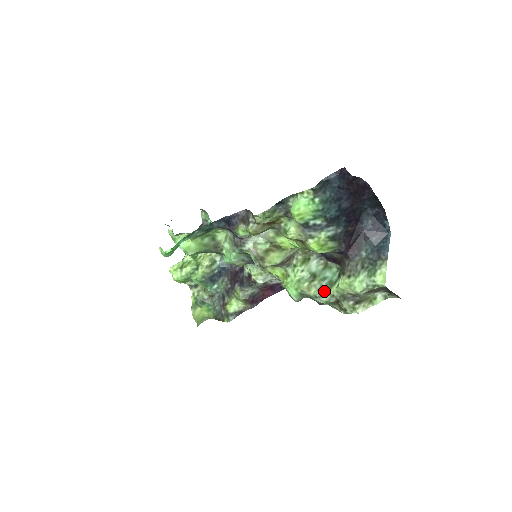
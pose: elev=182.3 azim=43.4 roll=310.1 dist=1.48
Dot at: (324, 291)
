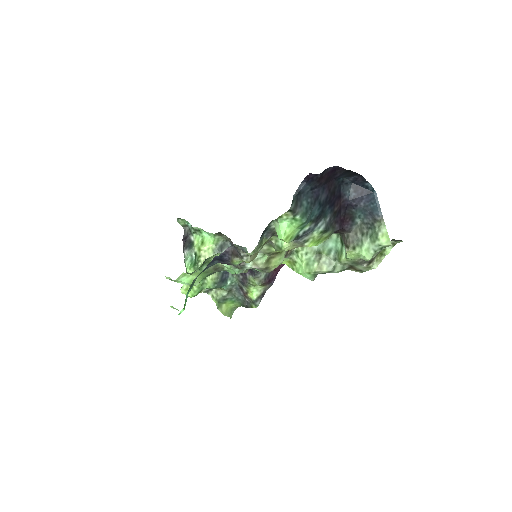
Dot at: (335, 263)
